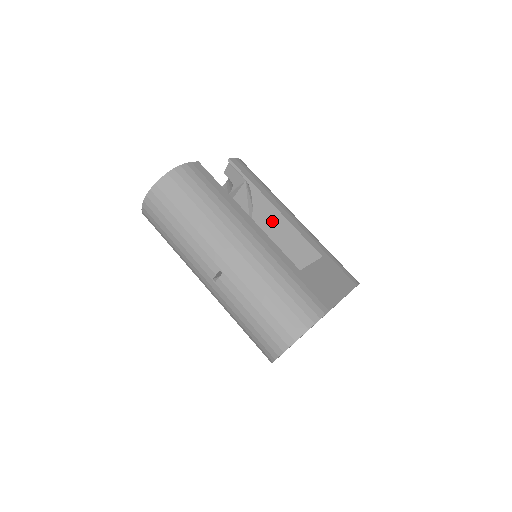
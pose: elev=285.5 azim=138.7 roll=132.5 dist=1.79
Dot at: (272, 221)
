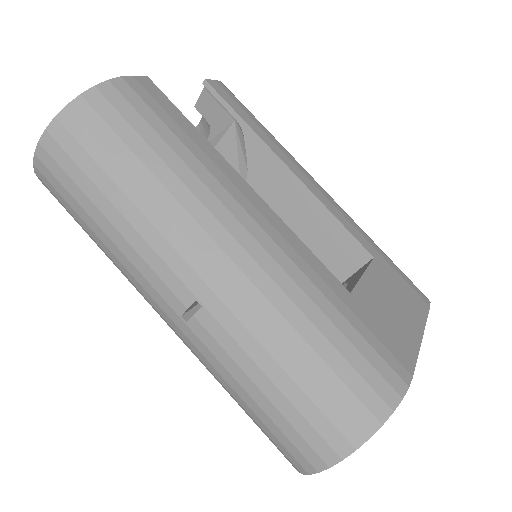
Dot at: (282, 193)
